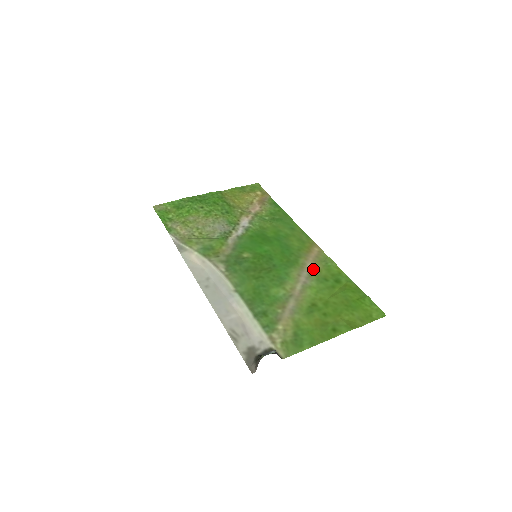
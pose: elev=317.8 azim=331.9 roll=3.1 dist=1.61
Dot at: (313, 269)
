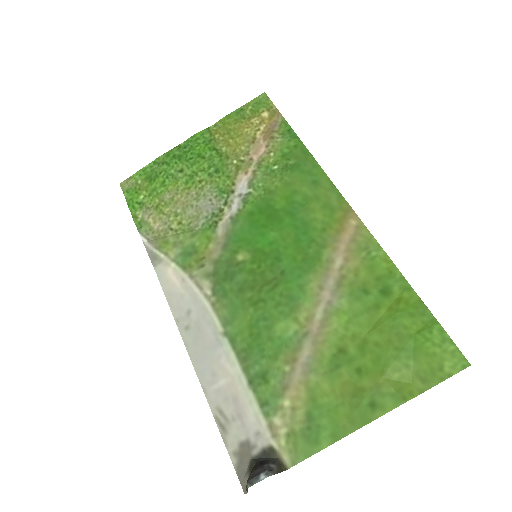
Dot at: (344, 270)
